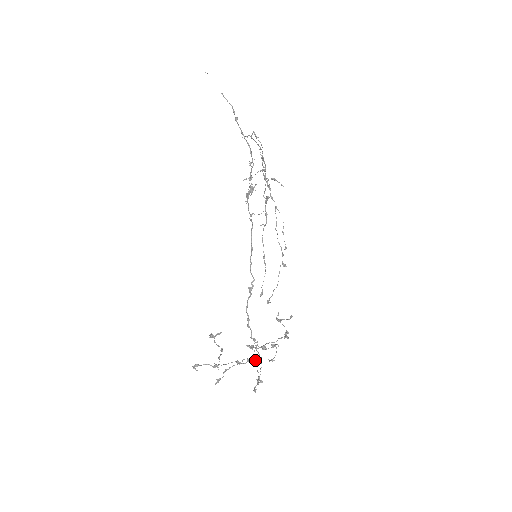
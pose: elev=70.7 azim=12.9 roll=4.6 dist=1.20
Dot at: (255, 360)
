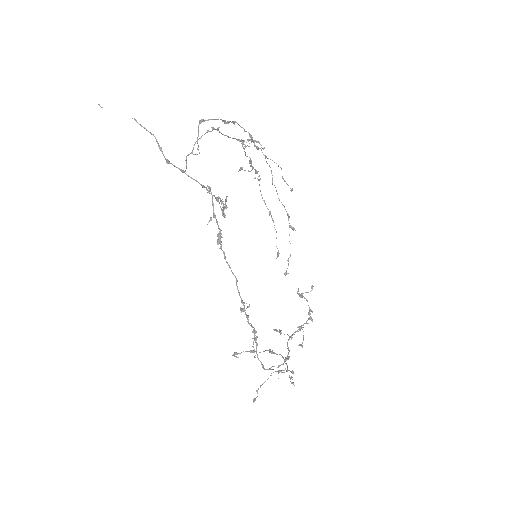
Dot at: (284, 359)
